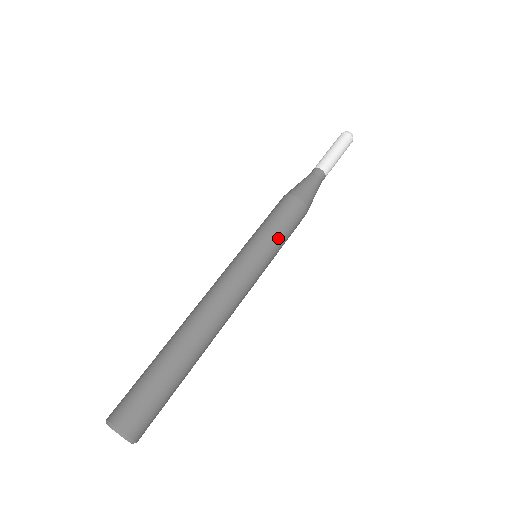
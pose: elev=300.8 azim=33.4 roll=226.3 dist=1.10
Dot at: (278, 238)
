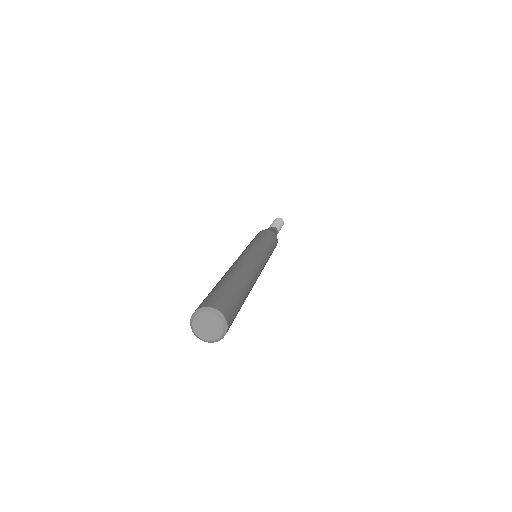
Dot at: (271, 248)
